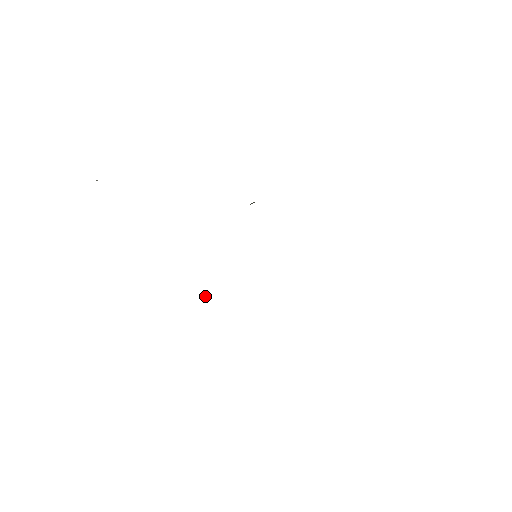
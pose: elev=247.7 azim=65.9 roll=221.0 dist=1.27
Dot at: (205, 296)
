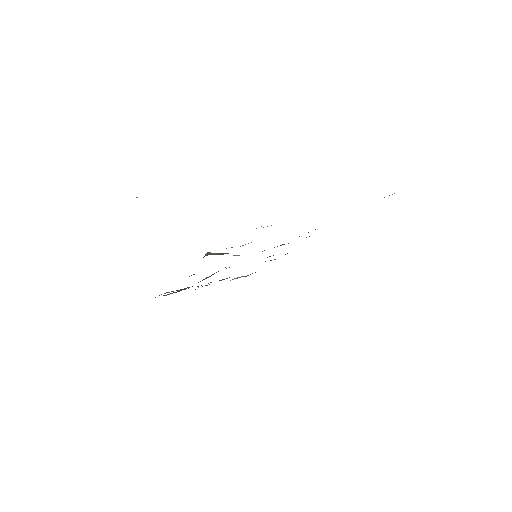
Dot at: occluded
